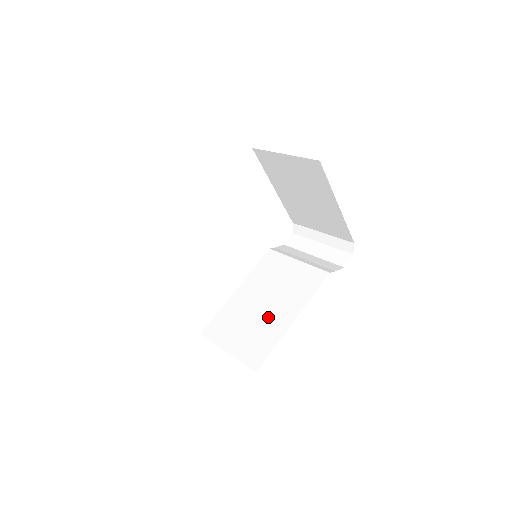
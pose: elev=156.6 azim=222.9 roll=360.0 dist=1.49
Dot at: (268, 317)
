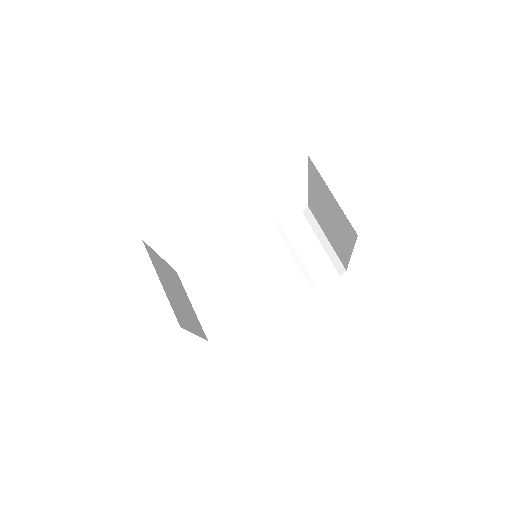
Dot at: (240, 296)
